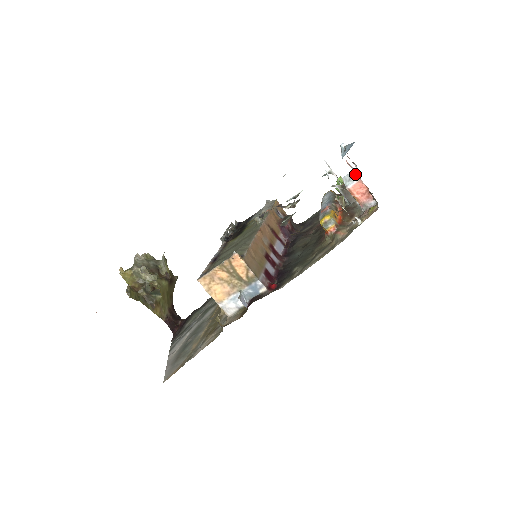
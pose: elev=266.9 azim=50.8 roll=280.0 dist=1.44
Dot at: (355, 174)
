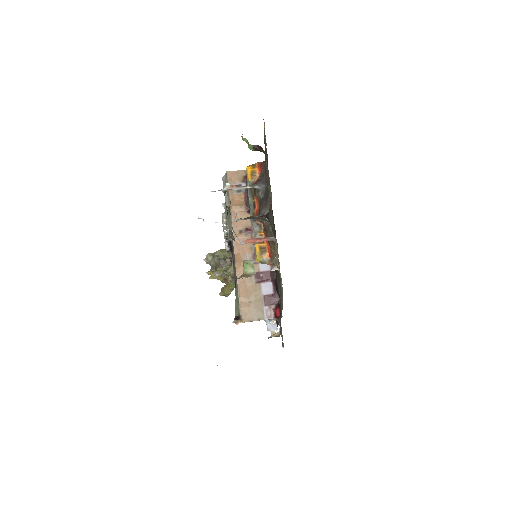
Dot at: occluded
